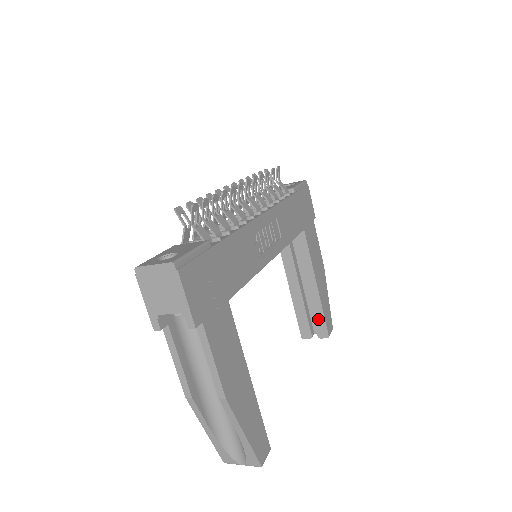
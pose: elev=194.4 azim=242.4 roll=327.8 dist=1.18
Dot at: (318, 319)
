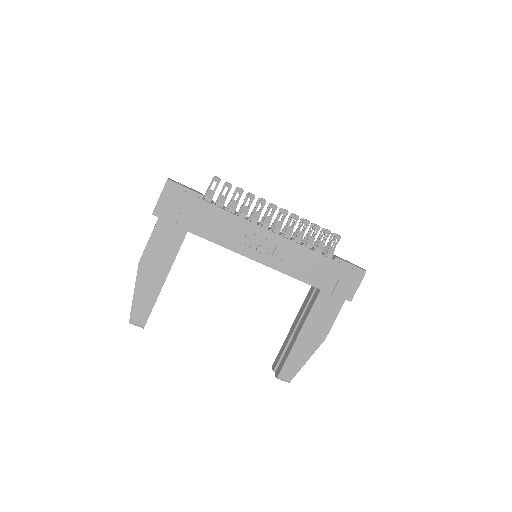
Dot at: (283, 360)
